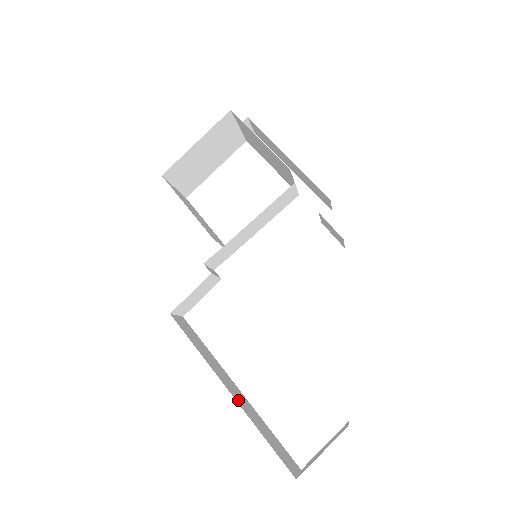
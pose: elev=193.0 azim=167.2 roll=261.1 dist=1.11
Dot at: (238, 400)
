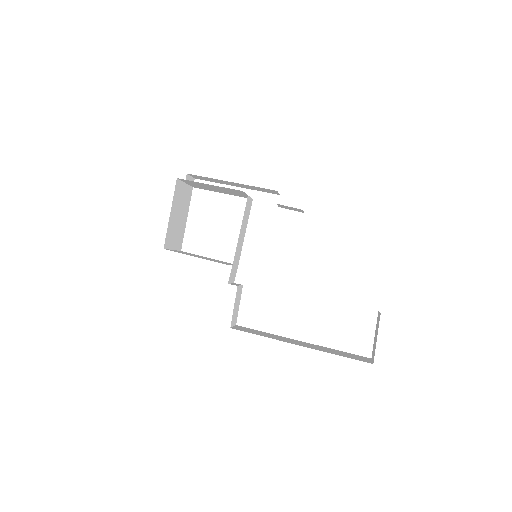
Dot at: (309, 347)
